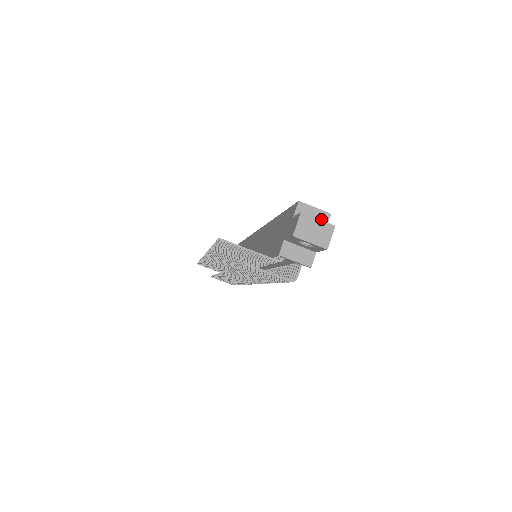
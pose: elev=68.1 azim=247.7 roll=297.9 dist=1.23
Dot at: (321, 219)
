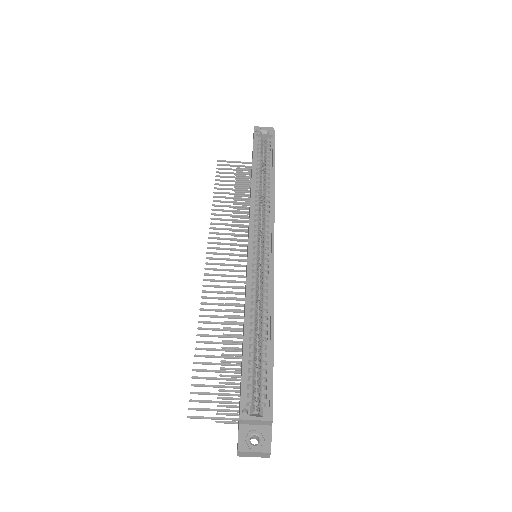
Dot at: (265, 423)
